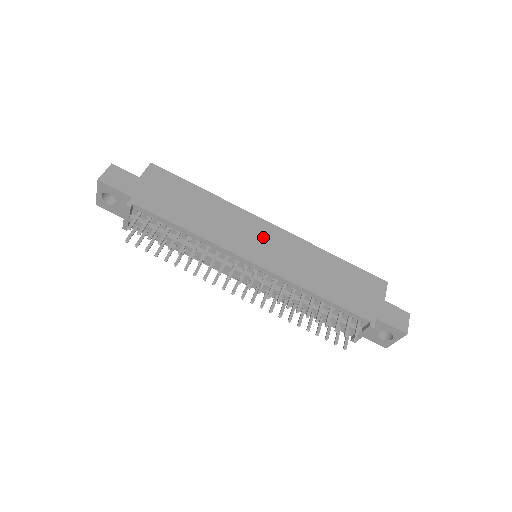
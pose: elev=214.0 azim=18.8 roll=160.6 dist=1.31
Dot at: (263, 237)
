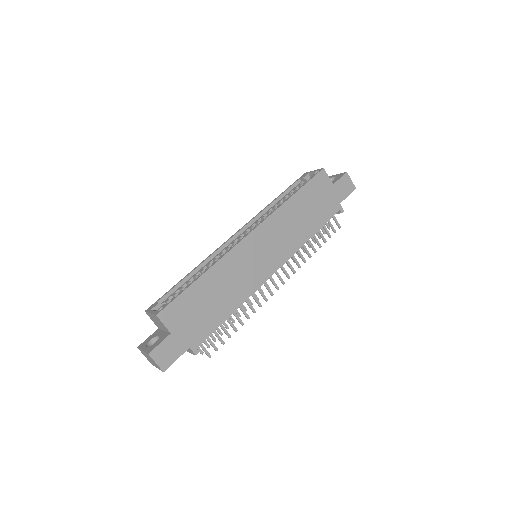
Dot at: (258, 250)
